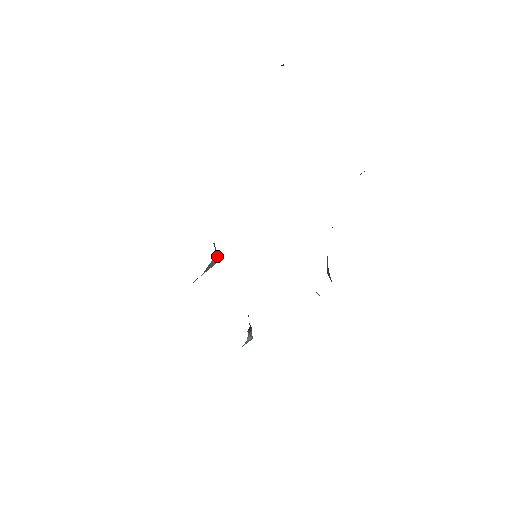
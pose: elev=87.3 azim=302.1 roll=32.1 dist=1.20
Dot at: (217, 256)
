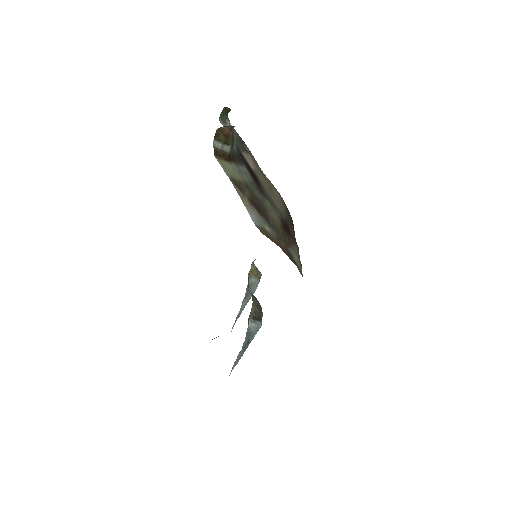
Dot at: (256, 278)
